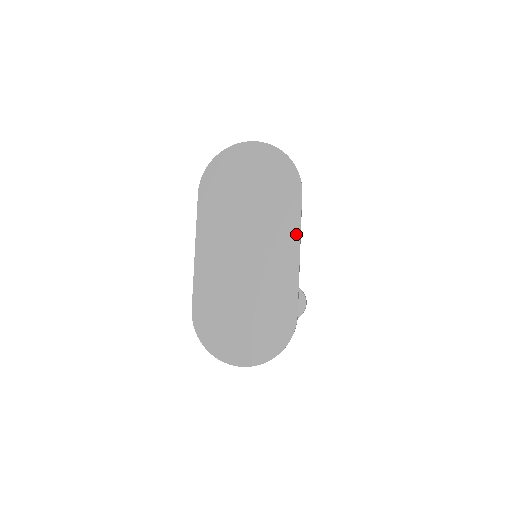
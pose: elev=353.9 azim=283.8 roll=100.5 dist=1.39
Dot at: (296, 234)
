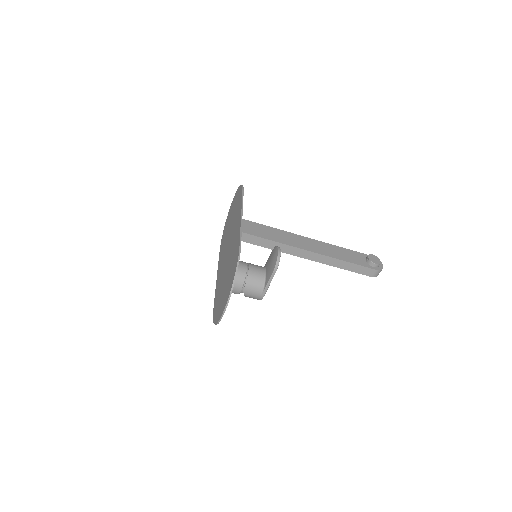
Dot at: (240, 211)
